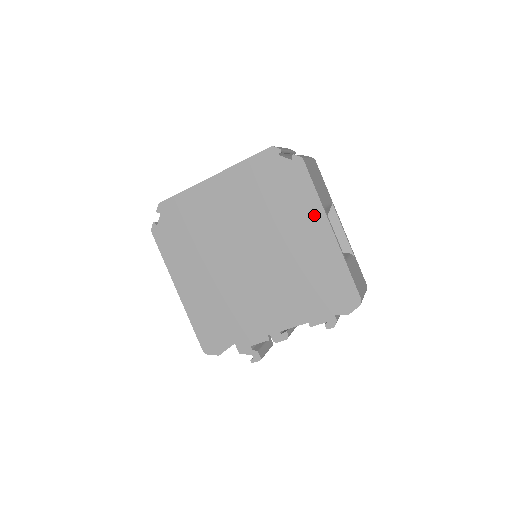
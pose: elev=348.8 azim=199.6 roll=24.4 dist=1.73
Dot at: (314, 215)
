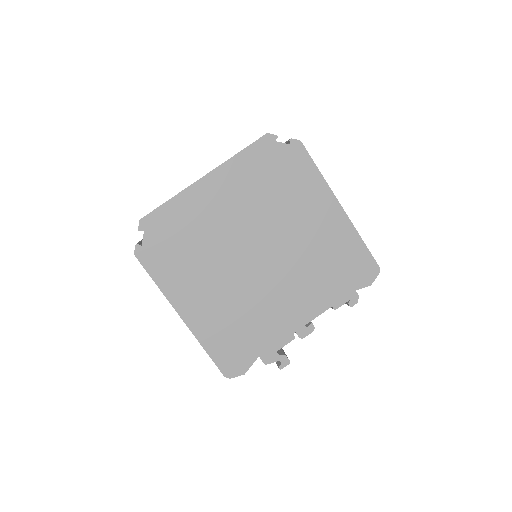
Dot at: (322, 196)
